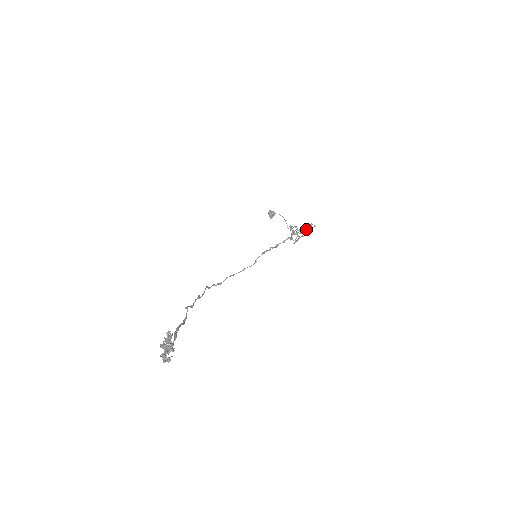
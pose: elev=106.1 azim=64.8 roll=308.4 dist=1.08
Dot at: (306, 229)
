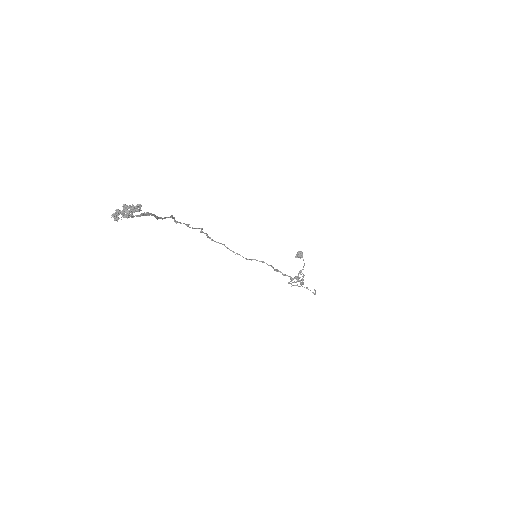
Dot at: occluded
